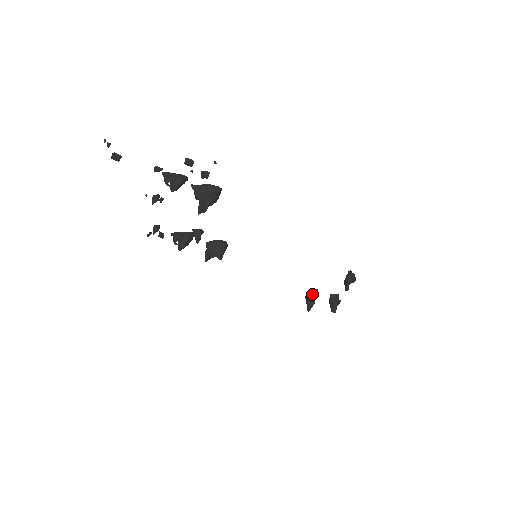
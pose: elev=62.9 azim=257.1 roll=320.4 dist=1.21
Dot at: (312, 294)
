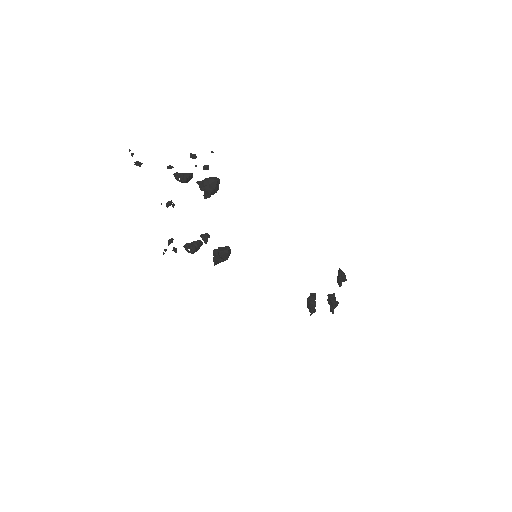
Dot at: (312, 298)
